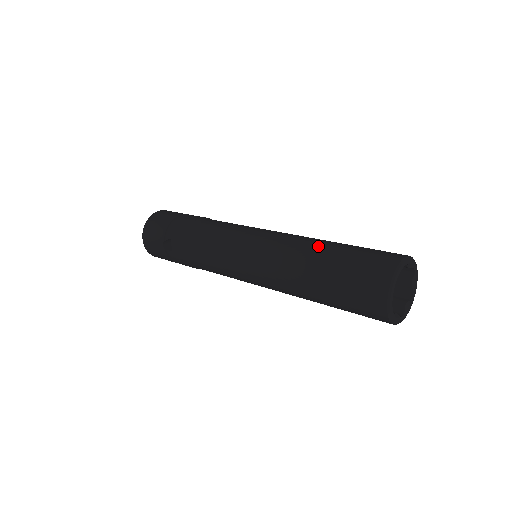
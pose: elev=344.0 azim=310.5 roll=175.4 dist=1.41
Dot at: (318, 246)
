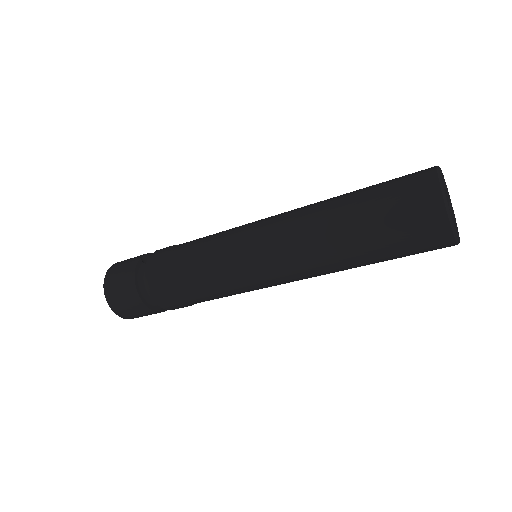
Dot at: occluded
